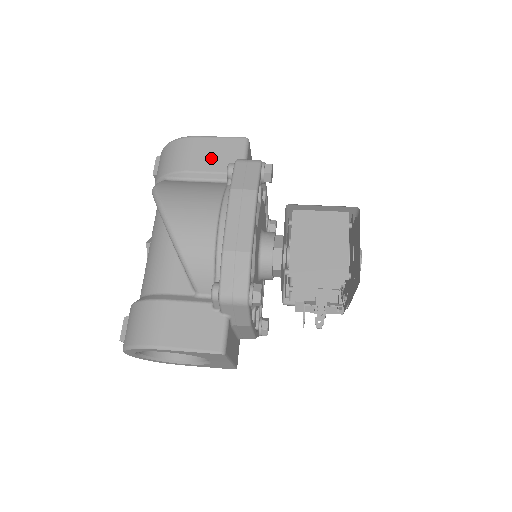
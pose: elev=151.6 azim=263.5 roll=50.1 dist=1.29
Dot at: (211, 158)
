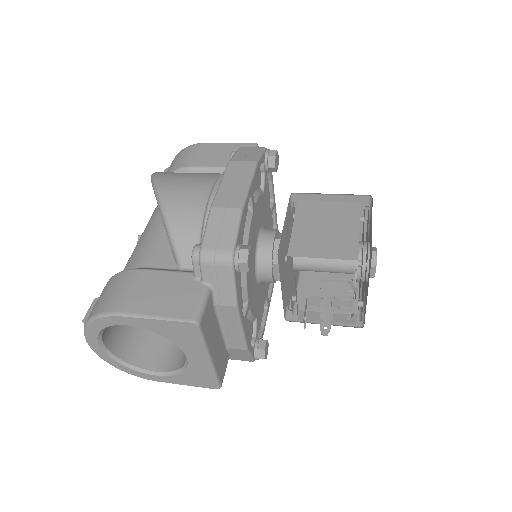
Dot at: (217, 157)
